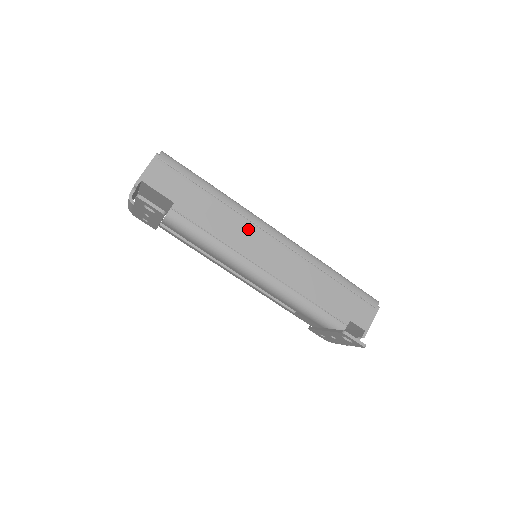
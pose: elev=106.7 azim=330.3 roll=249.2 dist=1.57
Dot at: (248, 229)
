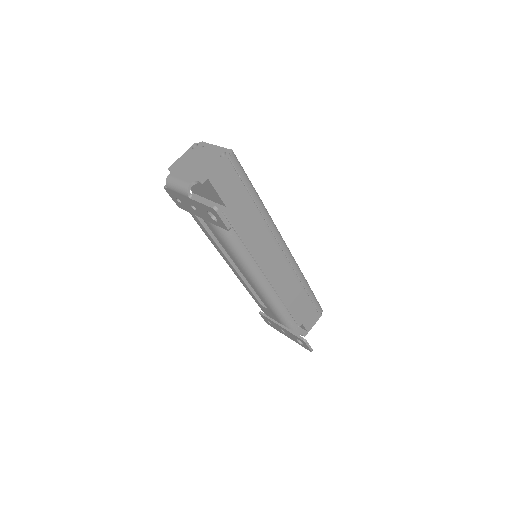
Dot at: (270, 242)
